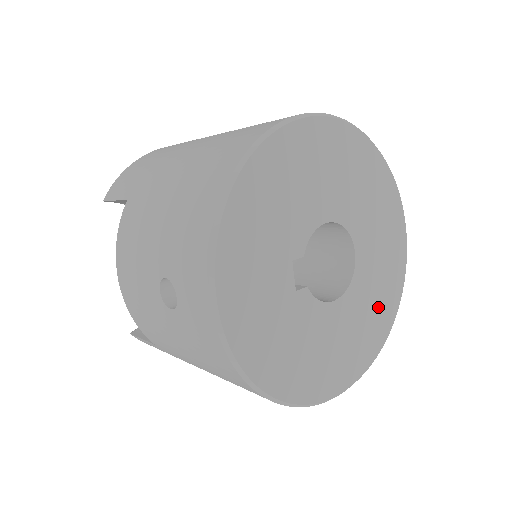
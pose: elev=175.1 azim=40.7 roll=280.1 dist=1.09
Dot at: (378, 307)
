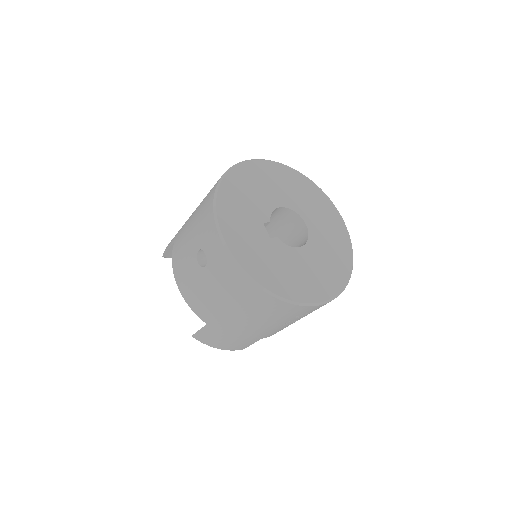
Dot at: (335, 256)
